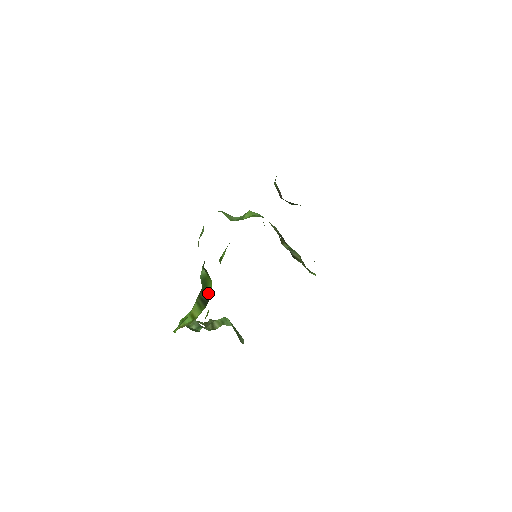
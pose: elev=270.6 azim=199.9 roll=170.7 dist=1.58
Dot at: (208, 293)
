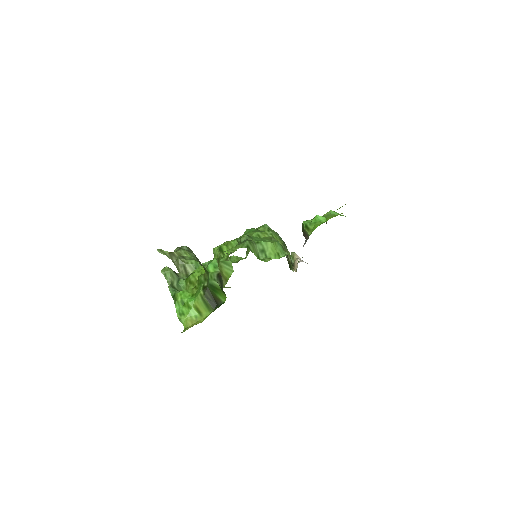
Dot at: (217, 298)
